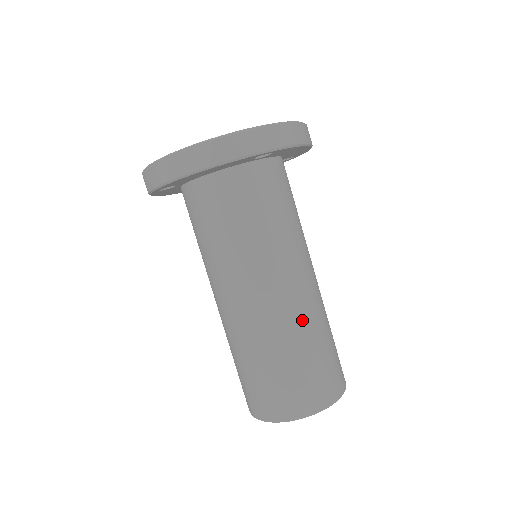
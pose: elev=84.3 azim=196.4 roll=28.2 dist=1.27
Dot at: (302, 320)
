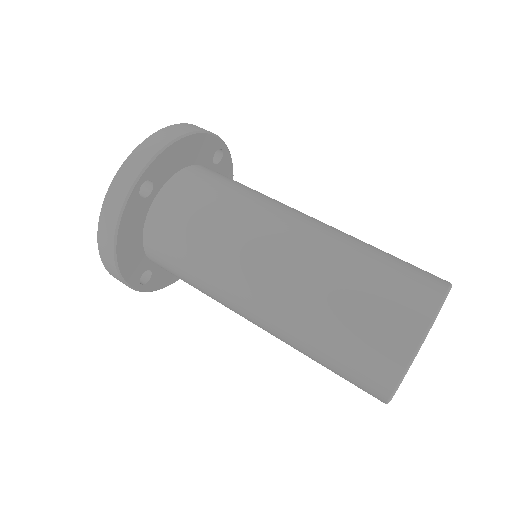
Dot at: (309, 277)
